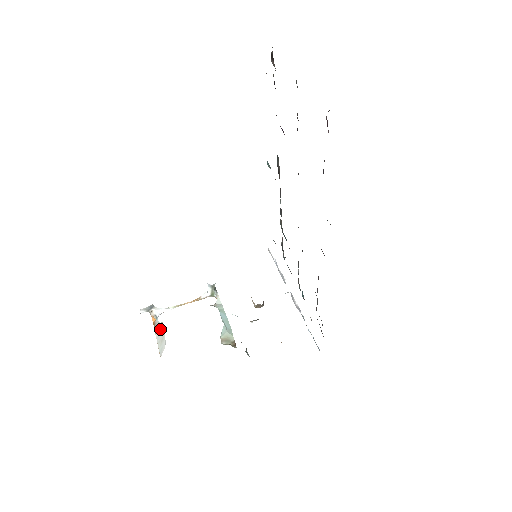
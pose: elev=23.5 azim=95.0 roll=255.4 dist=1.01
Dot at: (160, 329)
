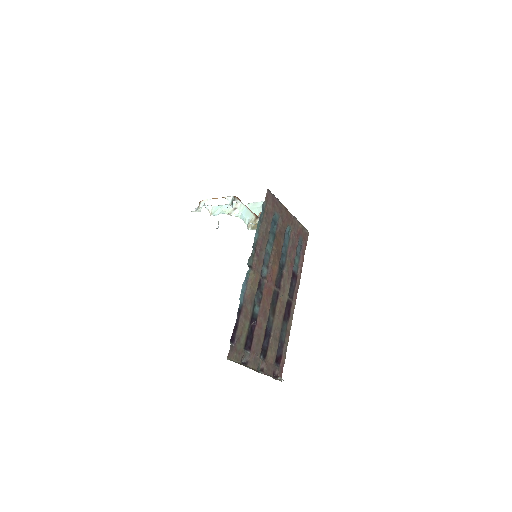
Dot at: occluded
